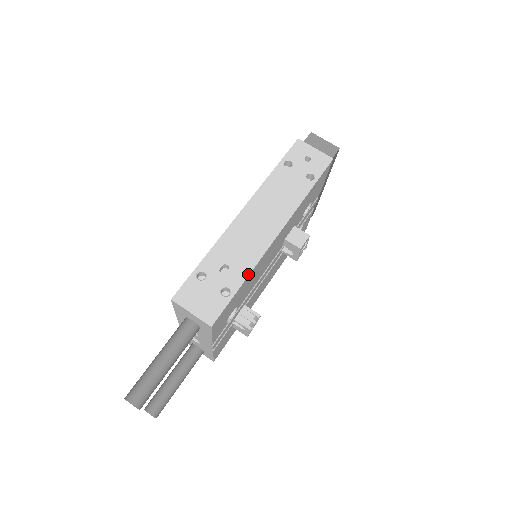
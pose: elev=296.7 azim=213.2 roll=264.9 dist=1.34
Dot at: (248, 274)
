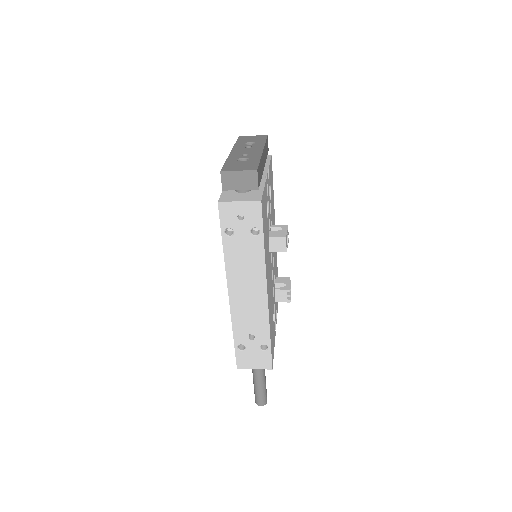
Dot at: (269, 331)
